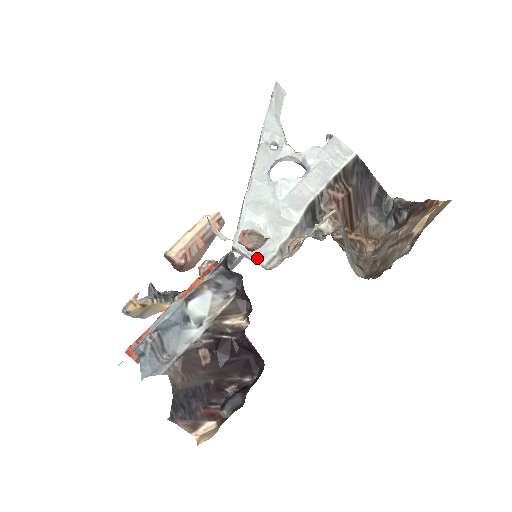
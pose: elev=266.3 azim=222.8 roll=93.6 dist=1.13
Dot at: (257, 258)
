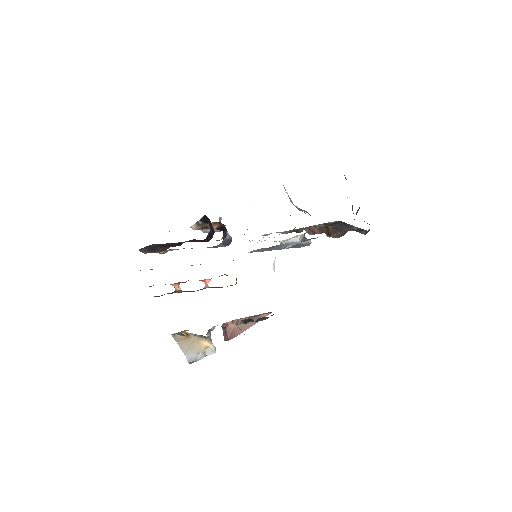
Dot at: occluded
